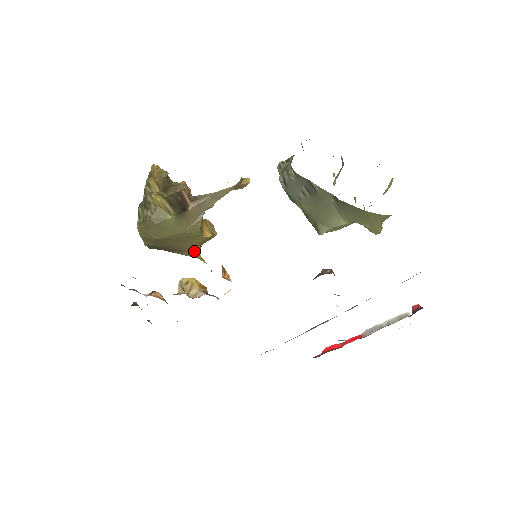
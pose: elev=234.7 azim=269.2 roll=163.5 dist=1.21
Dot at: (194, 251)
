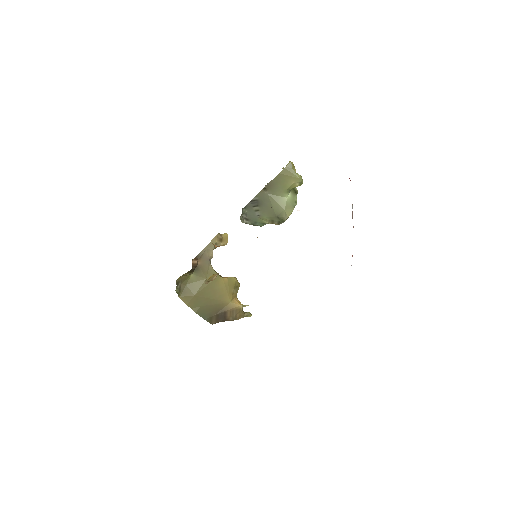
Dot at: (233, 301)
